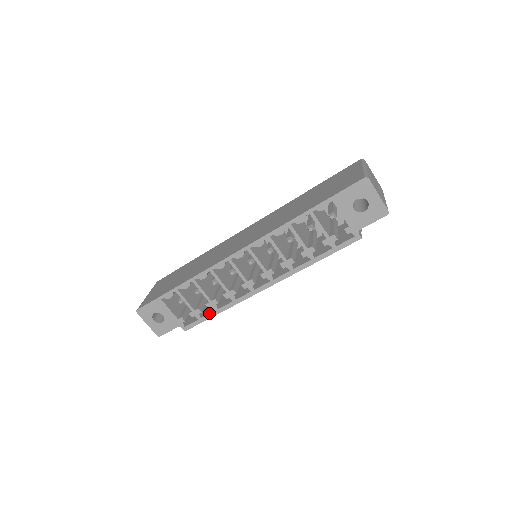
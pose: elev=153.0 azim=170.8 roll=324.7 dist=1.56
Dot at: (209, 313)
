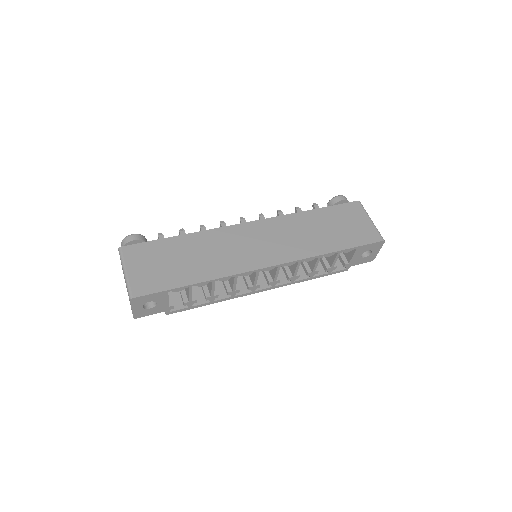
Dot at: (202, 303)
